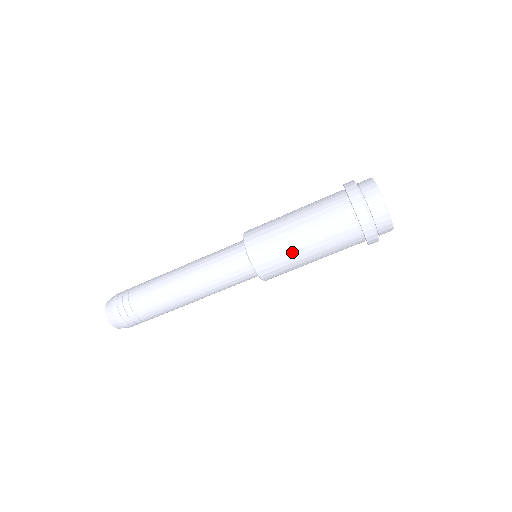
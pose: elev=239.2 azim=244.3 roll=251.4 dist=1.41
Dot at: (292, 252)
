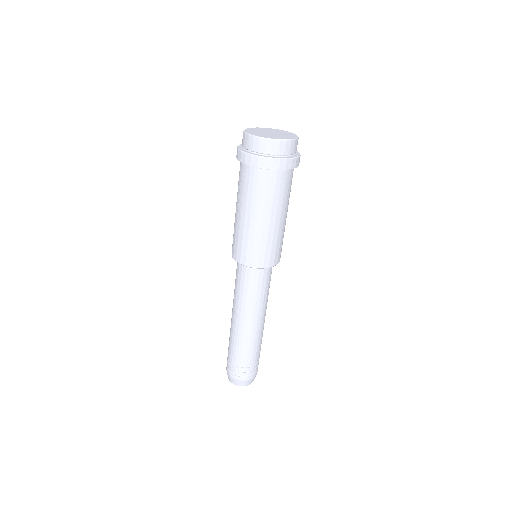
Dot at: (268, 233)
